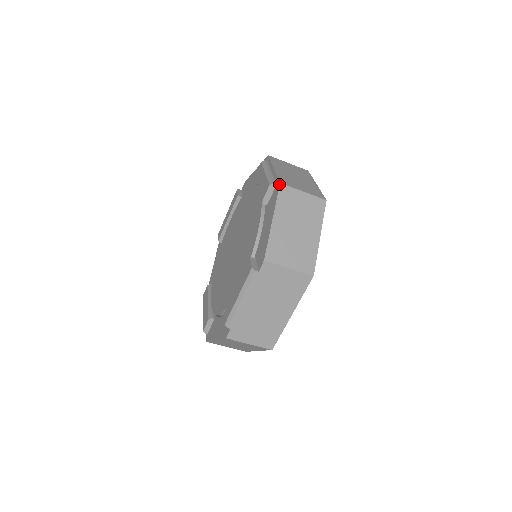
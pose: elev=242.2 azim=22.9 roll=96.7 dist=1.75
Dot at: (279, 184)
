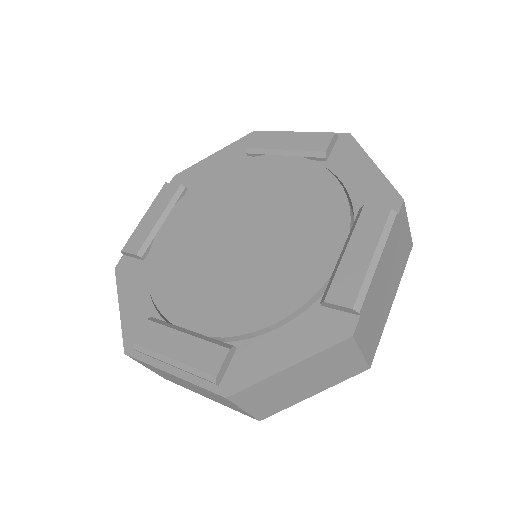
Dot at: (350, 134)
